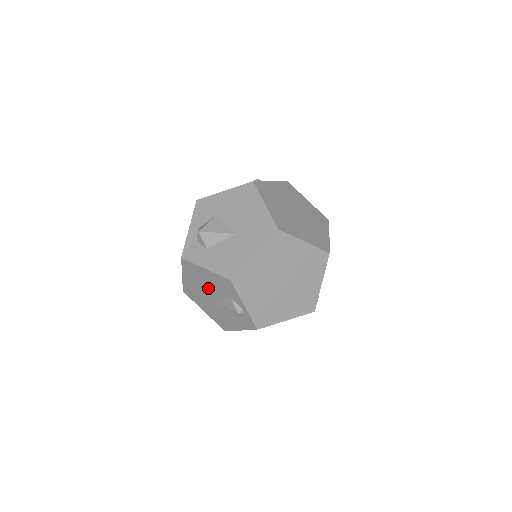
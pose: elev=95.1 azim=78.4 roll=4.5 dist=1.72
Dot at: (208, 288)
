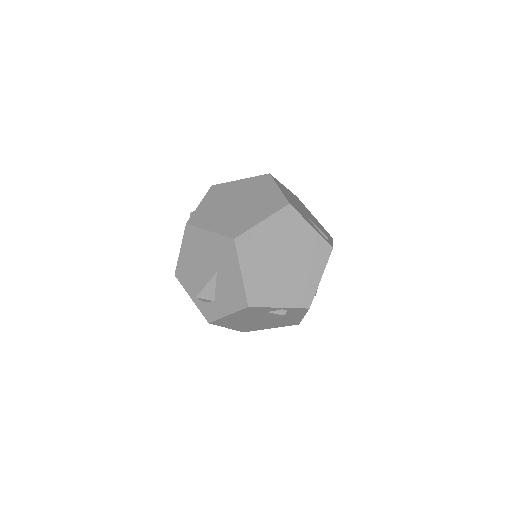
Dot at: (248, 320)
